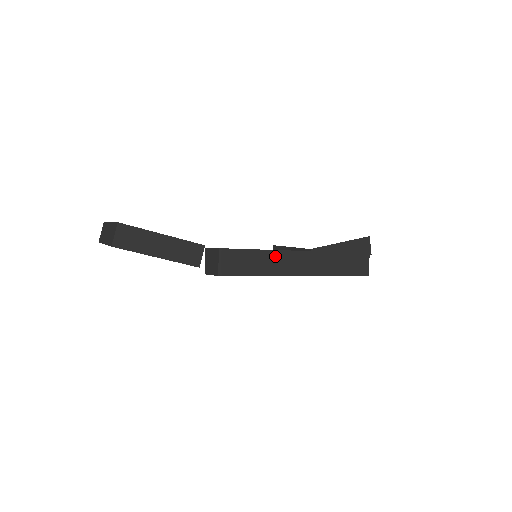
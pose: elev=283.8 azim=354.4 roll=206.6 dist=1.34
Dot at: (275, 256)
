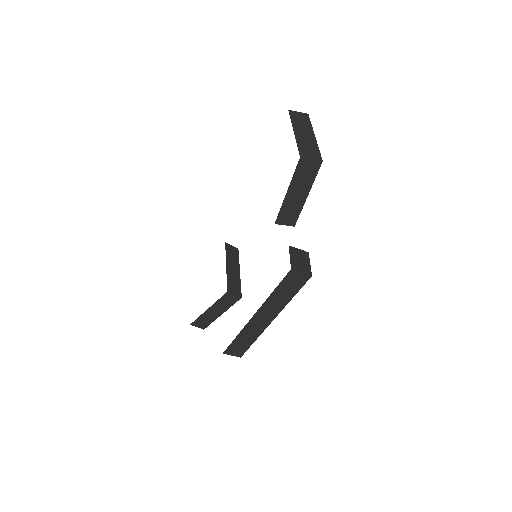
Dot at: (247, 330)
